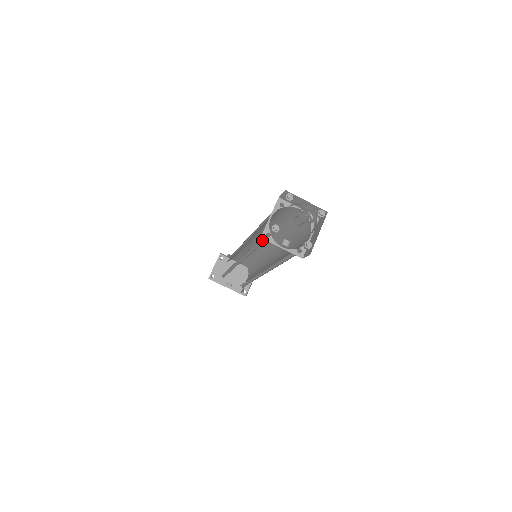
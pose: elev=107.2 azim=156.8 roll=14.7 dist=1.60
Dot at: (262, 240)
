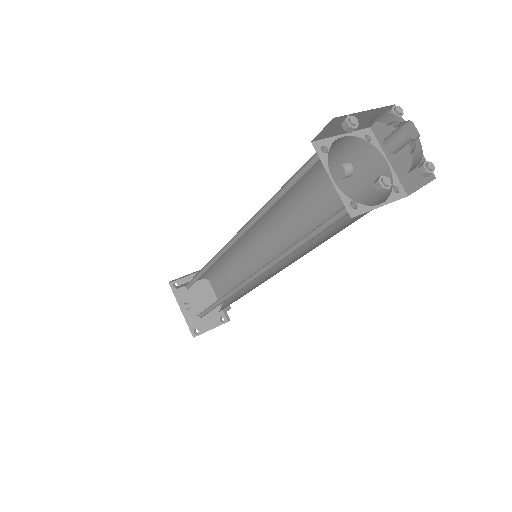
Dot at: (301, 176)
